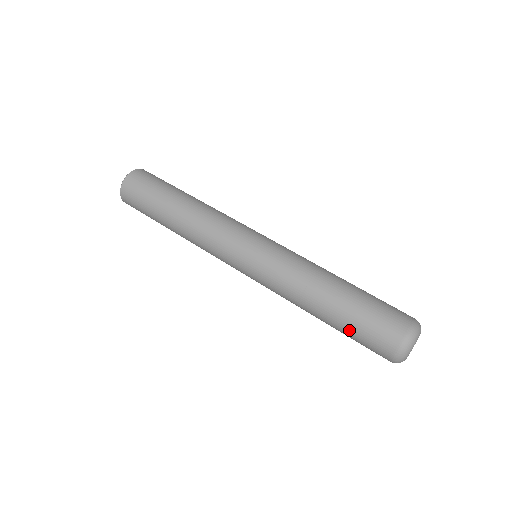
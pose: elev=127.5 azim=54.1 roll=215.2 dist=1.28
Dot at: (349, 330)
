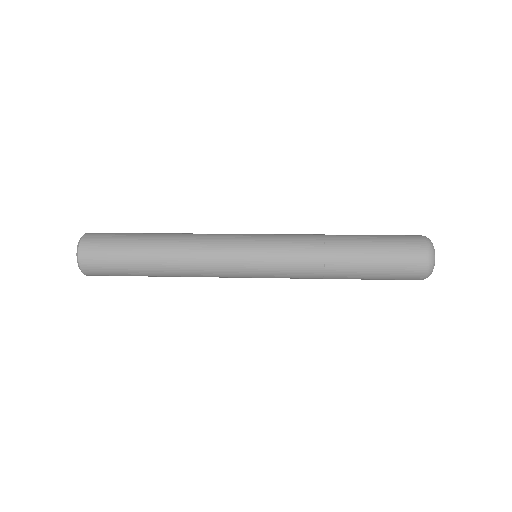
Dot at: (380, 244)
